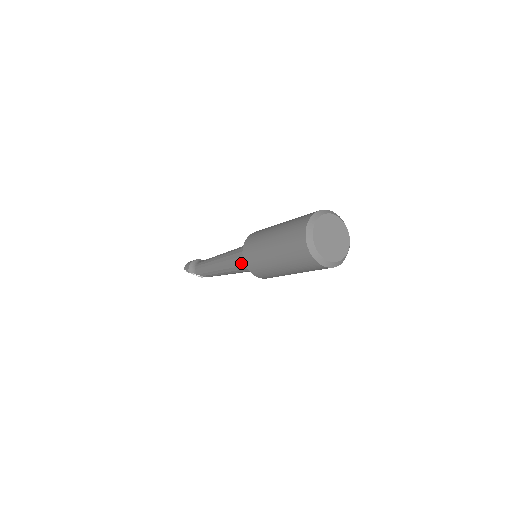
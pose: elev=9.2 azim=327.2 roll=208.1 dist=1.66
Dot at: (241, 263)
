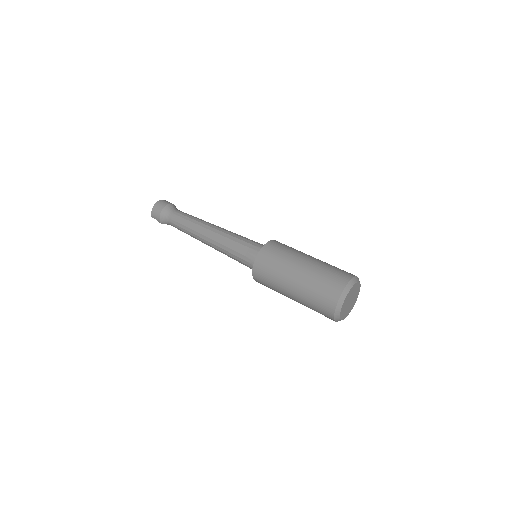
Dot at: occluded
